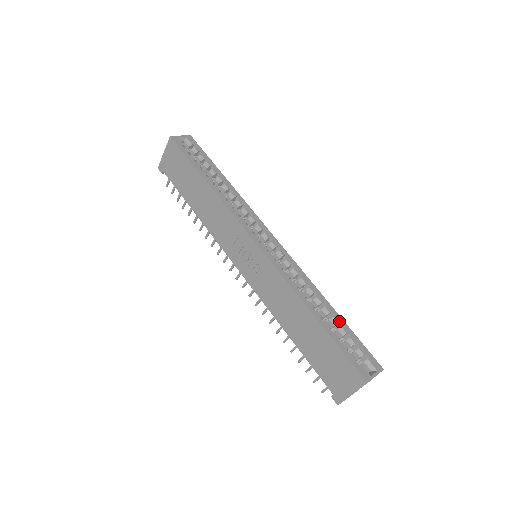
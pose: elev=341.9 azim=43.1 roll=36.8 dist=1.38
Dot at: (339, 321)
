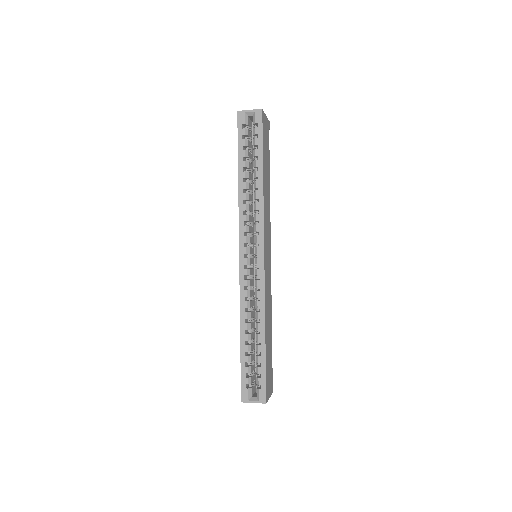
Dot at: (260, 351)
